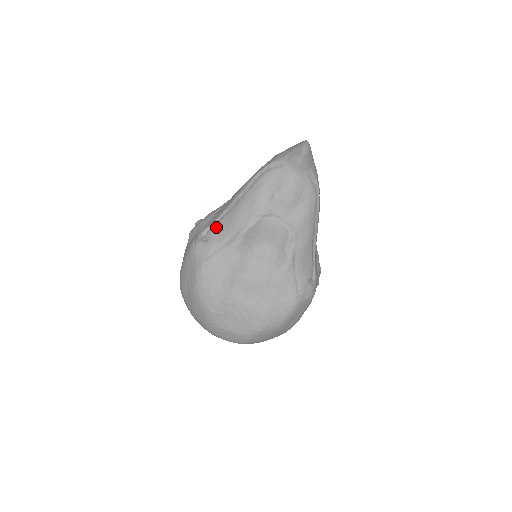
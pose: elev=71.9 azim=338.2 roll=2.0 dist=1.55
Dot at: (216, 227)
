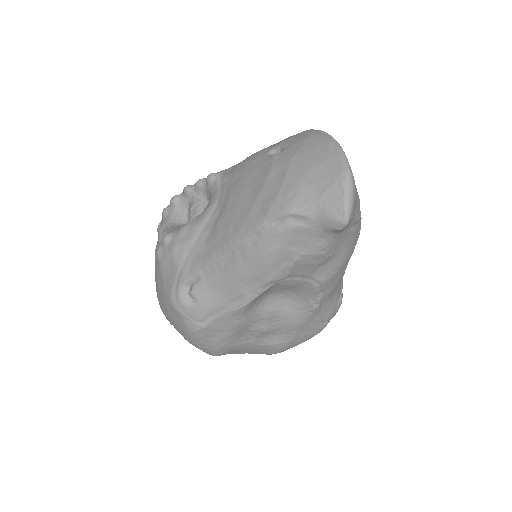
Dot at: (205, 285)
